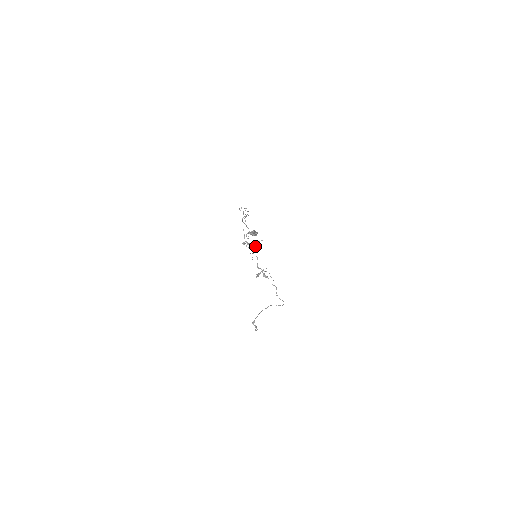
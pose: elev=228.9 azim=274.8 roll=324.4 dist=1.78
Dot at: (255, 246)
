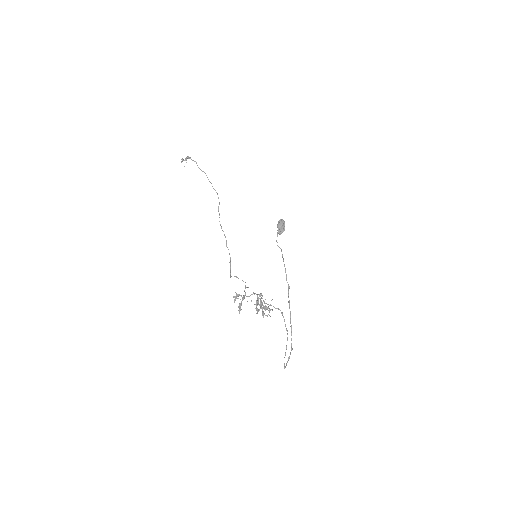
Dot at: (262, 310)
